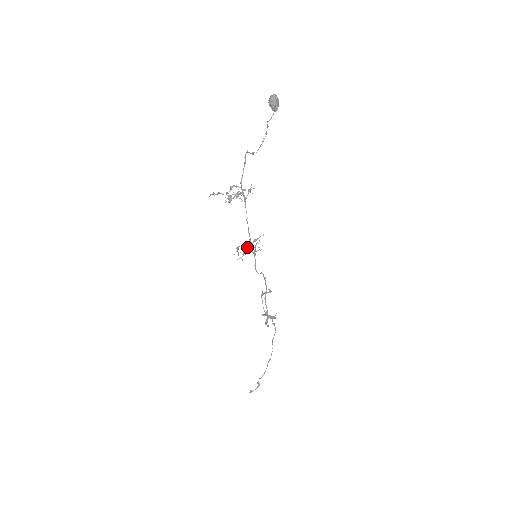
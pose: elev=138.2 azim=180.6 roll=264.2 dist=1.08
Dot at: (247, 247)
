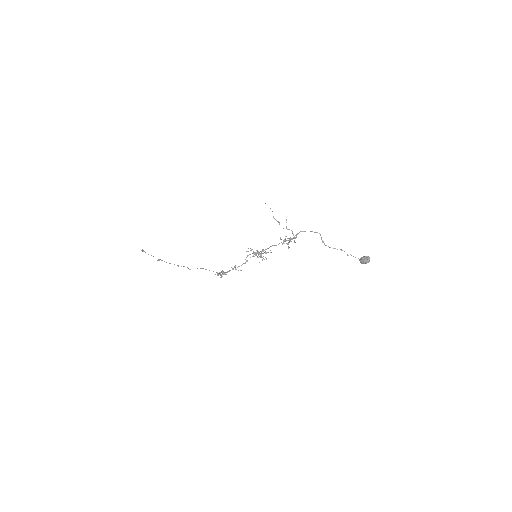
Dot at: occluded
